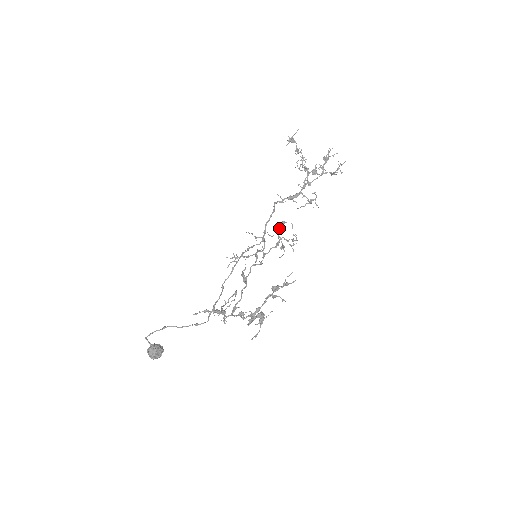
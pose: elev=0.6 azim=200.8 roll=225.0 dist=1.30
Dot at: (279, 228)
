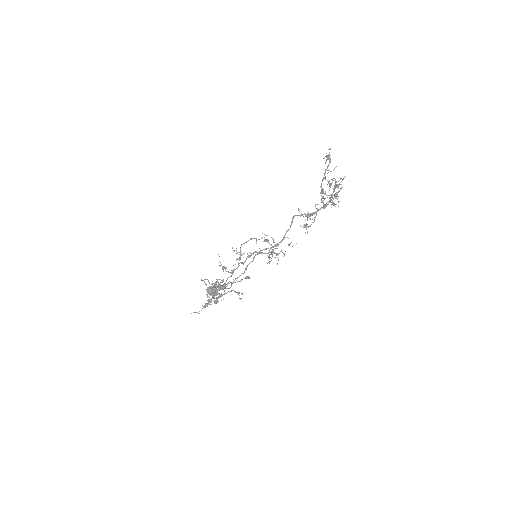
Dot at: (245, 242)
